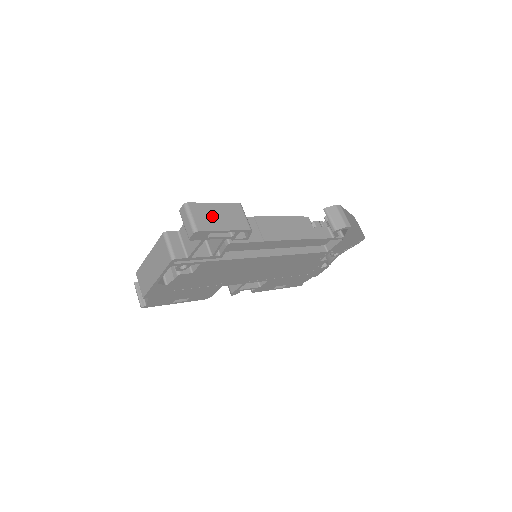
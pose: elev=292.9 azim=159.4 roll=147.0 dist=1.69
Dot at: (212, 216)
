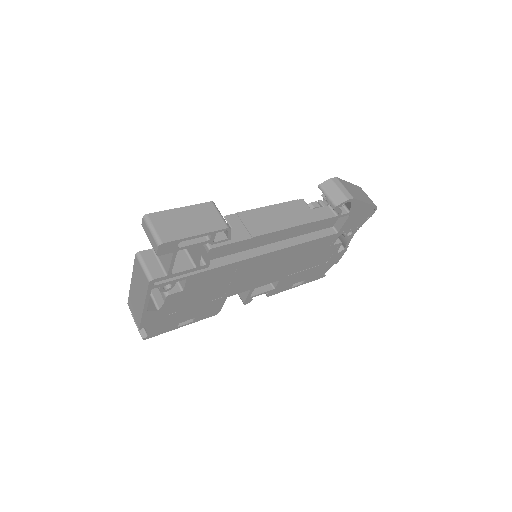
Dot at: (178, 223)
